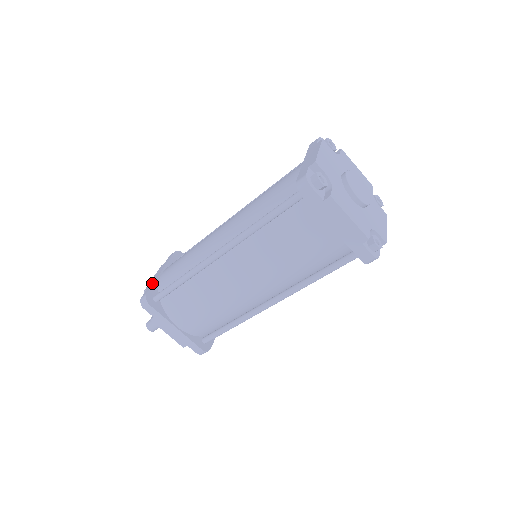
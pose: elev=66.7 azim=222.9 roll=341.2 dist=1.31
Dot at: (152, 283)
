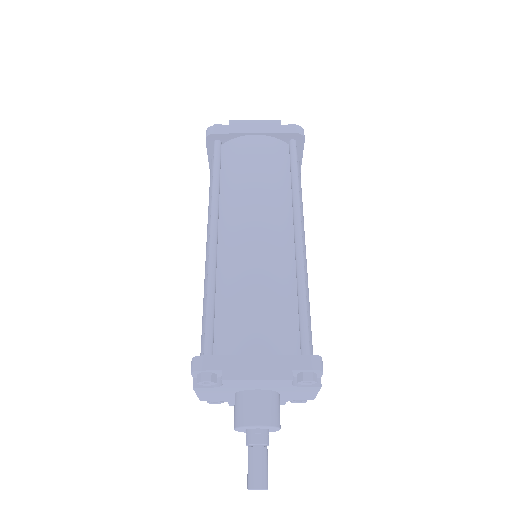
Dot at: occluded
